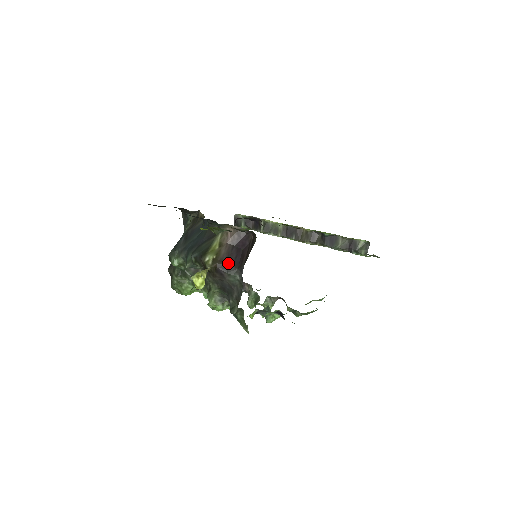
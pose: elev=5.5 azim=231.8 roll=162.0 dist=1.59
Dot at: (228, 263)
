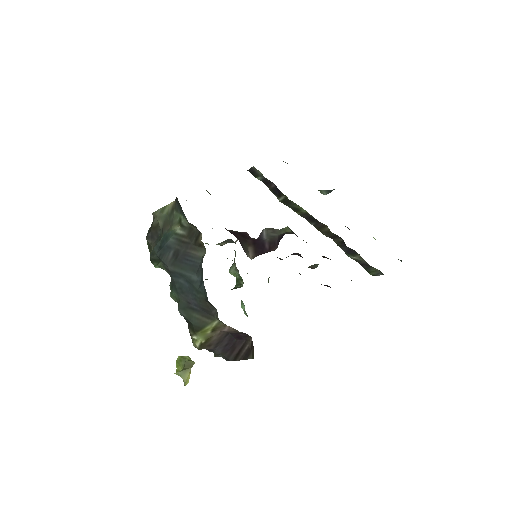
Dot at: (216, 348)
